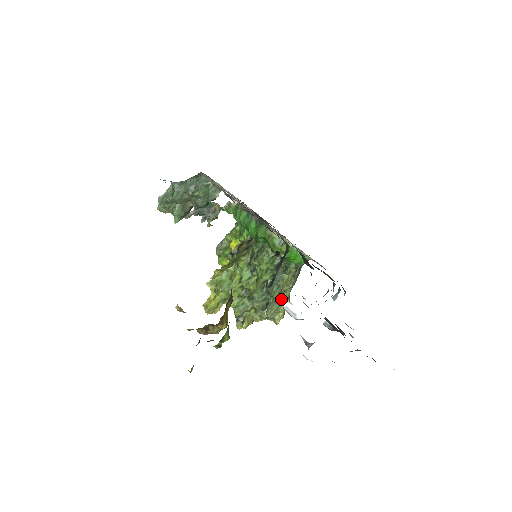
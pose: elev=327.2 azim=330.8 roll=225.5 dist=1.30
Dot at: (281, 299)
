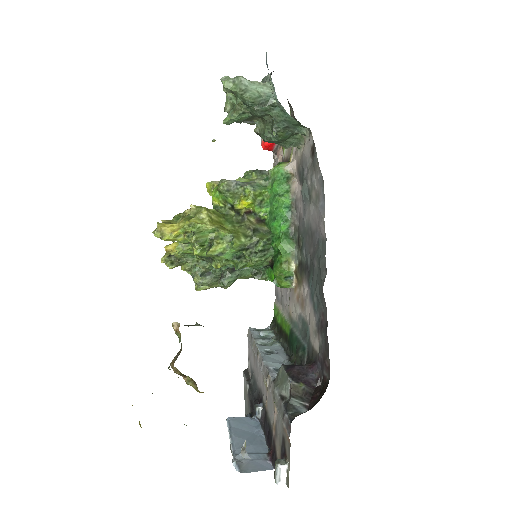
Dot at: occluded
